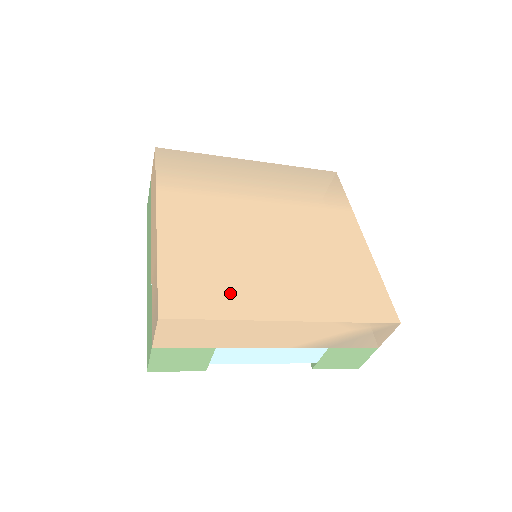
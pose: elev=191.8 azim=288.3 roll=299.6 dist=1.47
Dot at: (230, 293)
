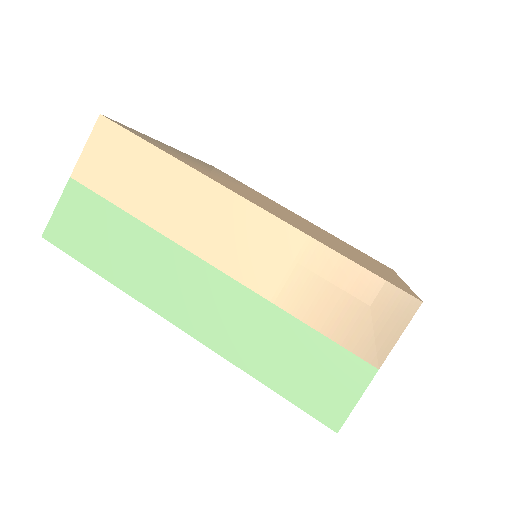
Dot at: (374, 267)
